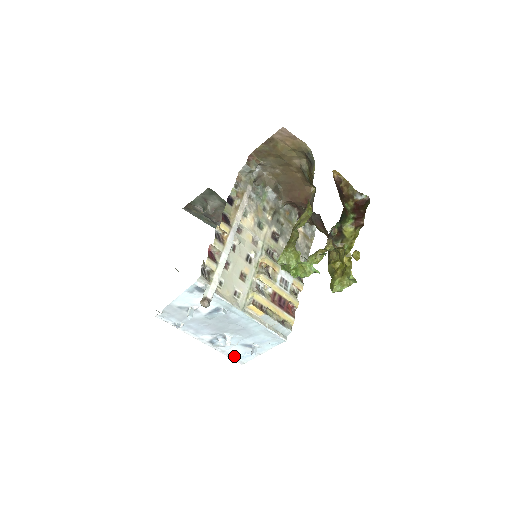
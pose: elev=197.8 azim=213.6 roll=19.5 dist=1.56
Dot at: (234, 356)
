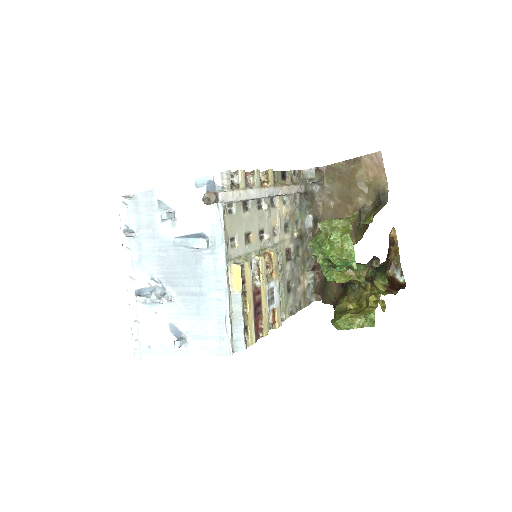
Dot at: (141, 342)
